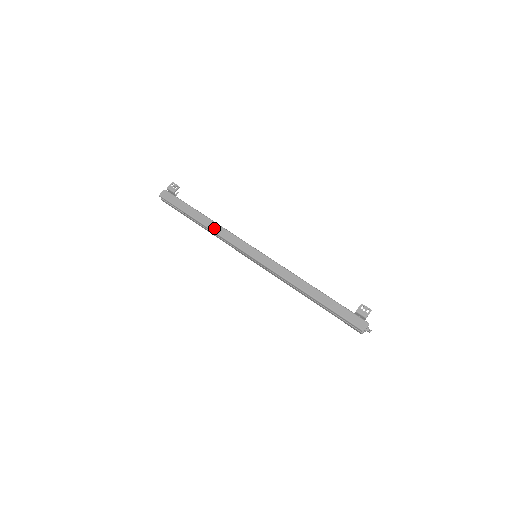
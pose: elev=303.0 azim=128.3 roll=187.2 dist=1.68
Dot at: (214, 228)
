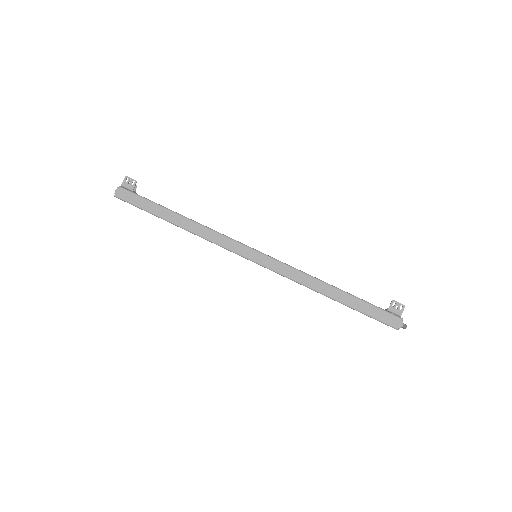
Dot at: (196, 231)
